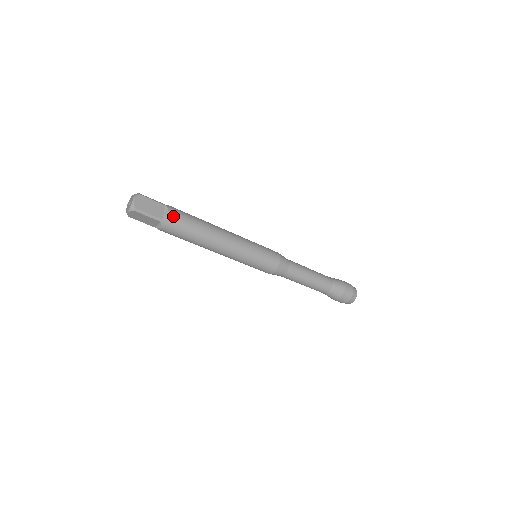
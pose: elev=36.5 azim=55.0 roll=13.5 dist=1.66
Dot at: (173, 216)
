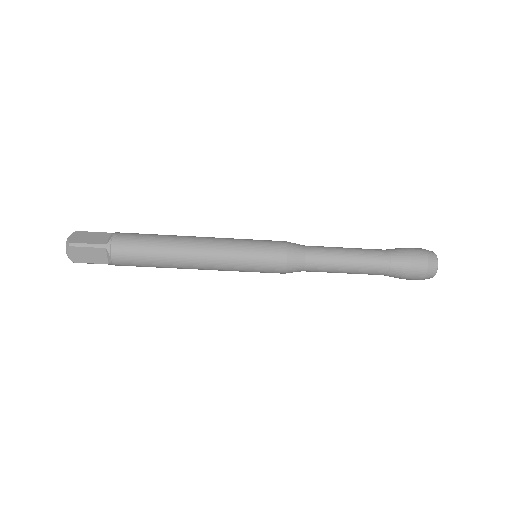
Dot at: (119, 237)
